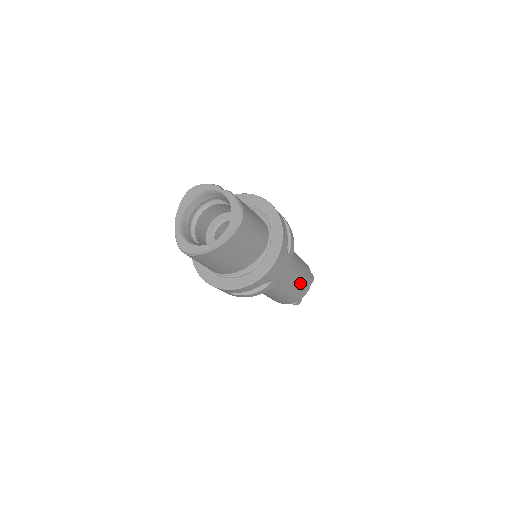
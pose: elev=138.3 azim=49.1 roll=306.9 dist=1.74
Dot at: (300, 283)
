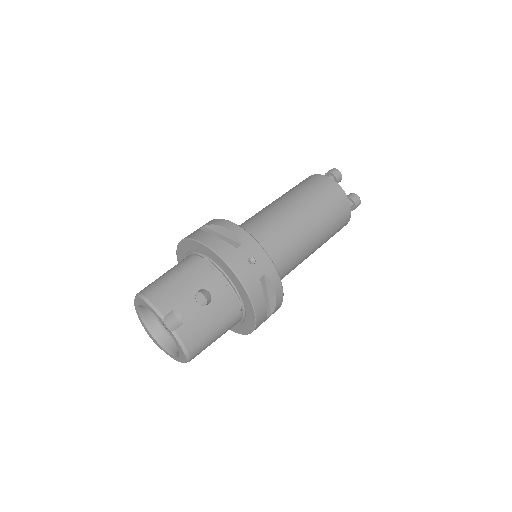
Dot at: occluded
